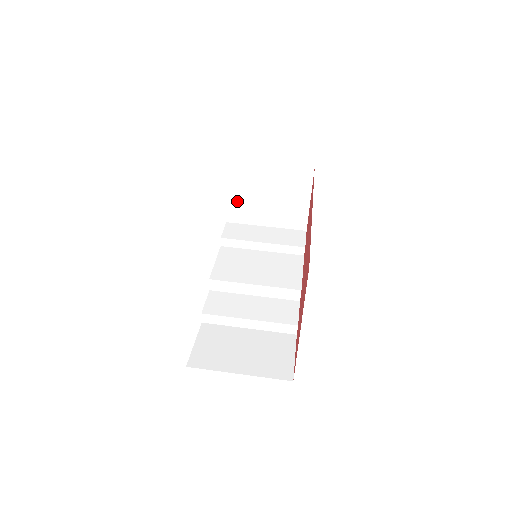
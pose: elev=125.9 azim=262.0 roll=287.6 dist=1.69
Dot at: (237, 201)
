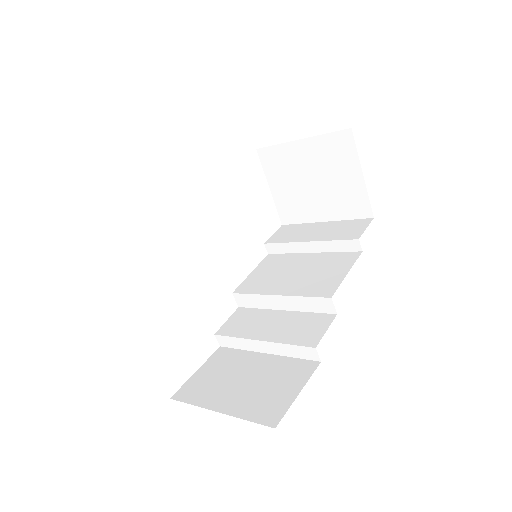
Dot at: (283, 196)
